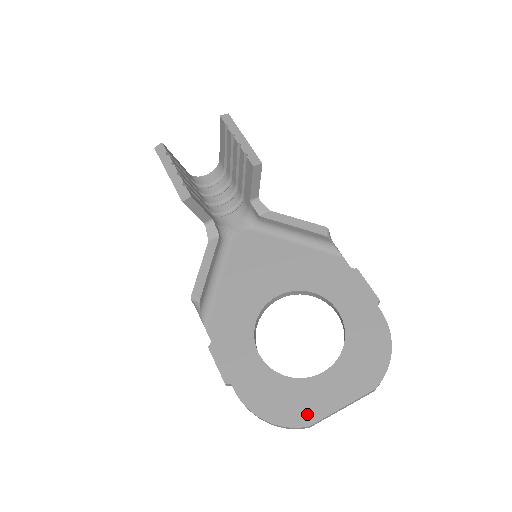
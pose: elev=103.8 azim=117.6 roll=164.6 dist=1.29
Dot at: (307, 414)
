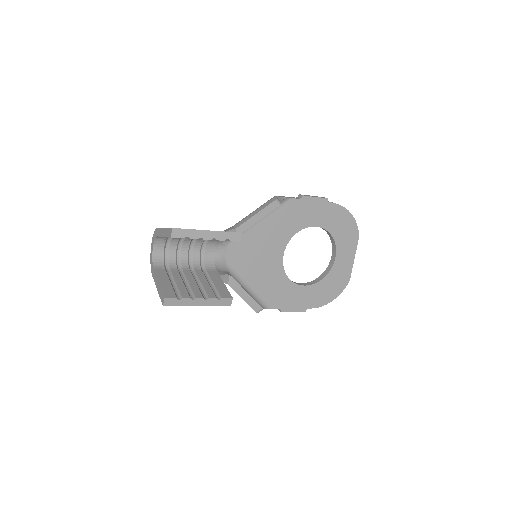
Dot at: (345, 278)
